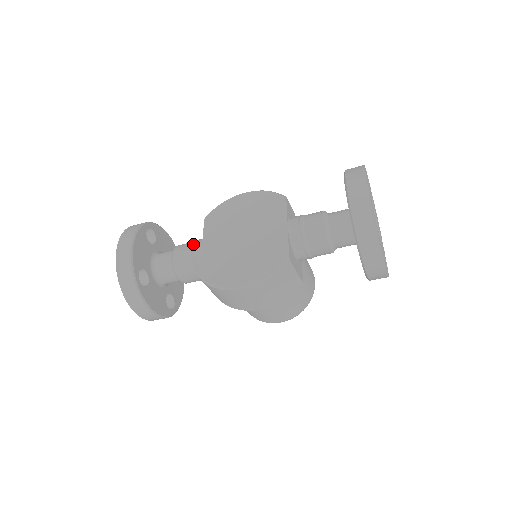
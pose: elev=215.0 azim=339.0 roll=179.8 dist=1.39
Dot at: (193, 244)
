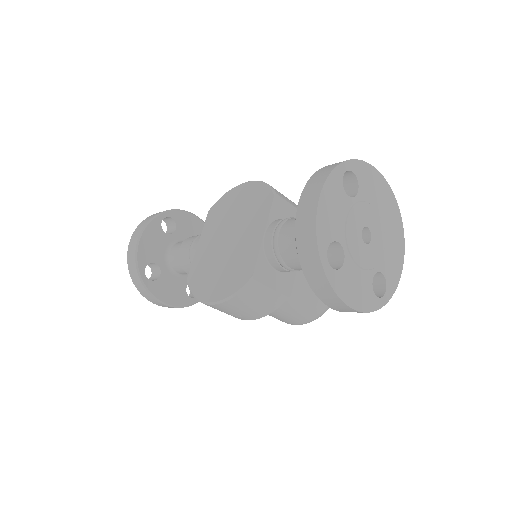
Dot at: (194, 240)
